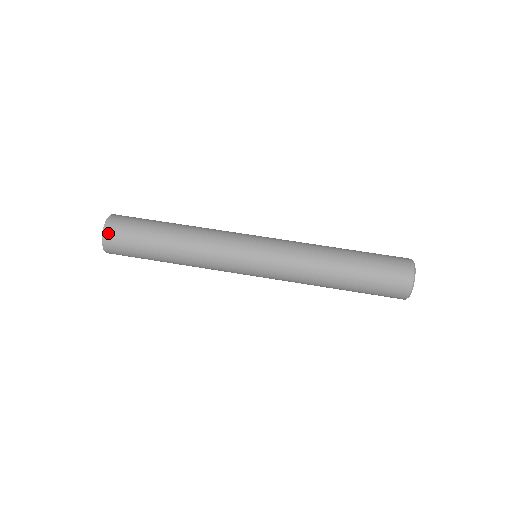
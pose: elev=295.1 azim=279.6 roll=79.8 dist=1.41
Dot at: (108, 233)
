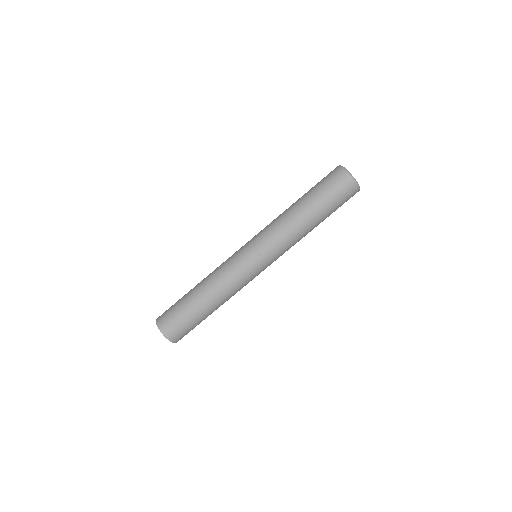
Dot at: (164, 330)
